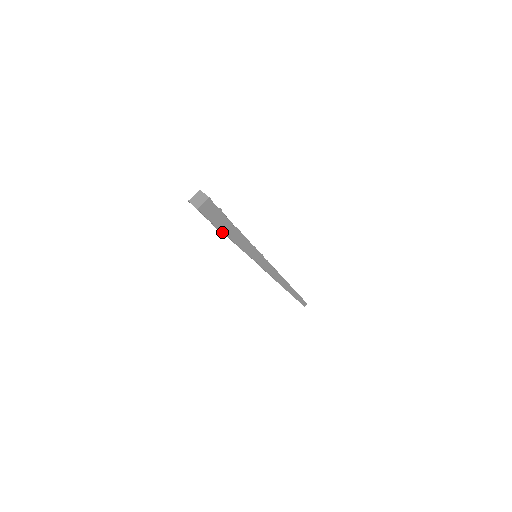
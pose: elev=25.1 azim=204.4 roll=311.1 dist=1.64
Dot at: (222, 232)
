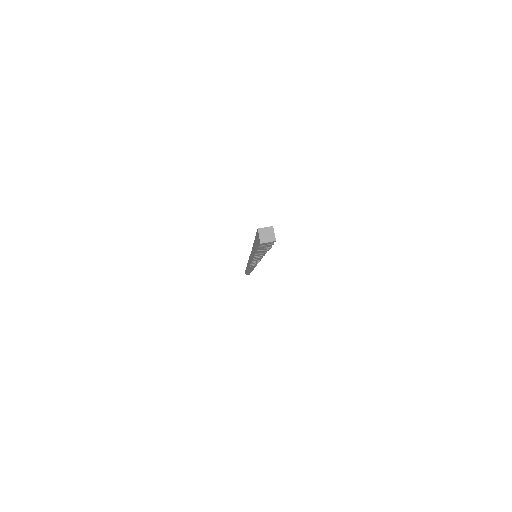
Dot at: (269, 249)
